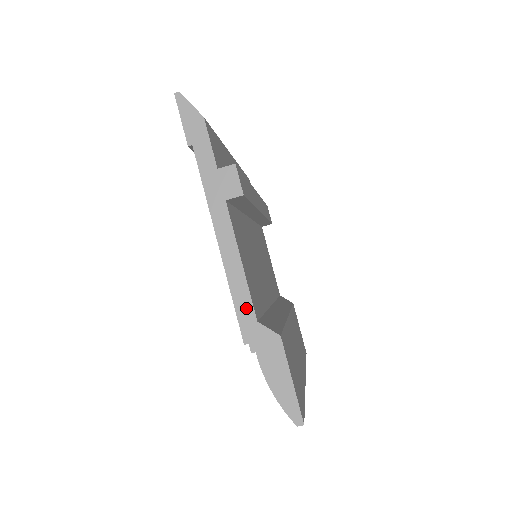
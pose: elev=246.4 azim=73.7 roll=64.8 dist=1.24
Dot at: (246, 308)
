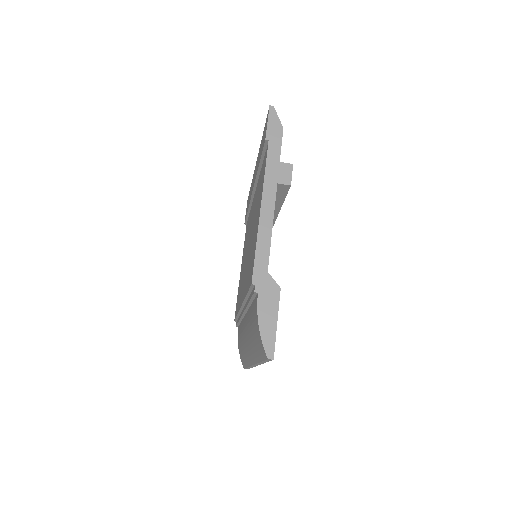
Dot at: (263, 259)
